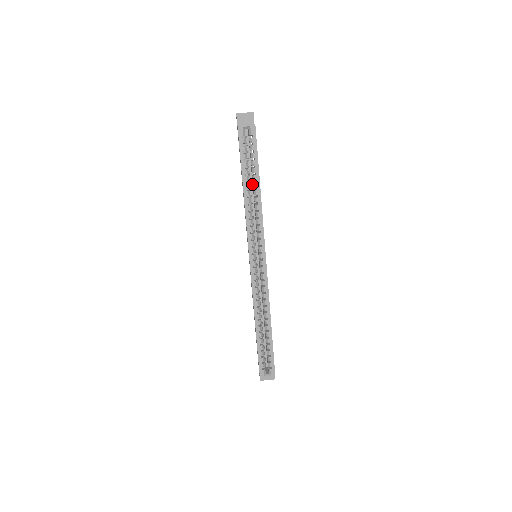
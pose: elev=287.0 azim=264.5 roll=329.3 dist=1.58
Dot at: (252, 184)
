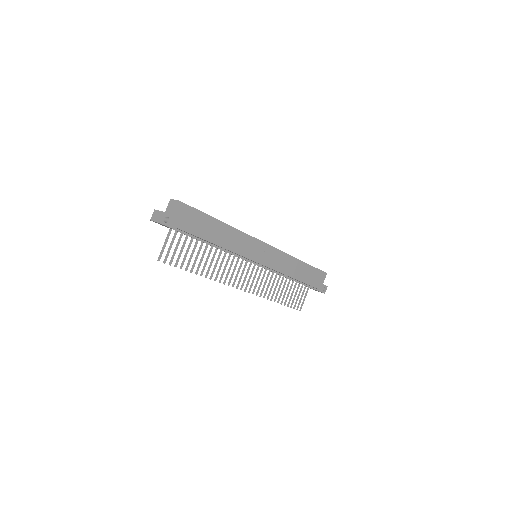
Dot at: occluded
